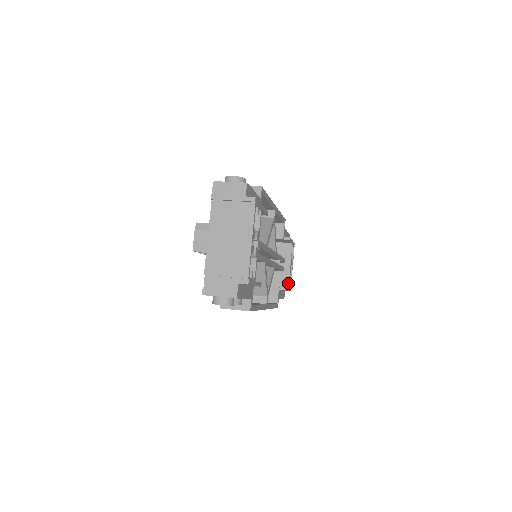
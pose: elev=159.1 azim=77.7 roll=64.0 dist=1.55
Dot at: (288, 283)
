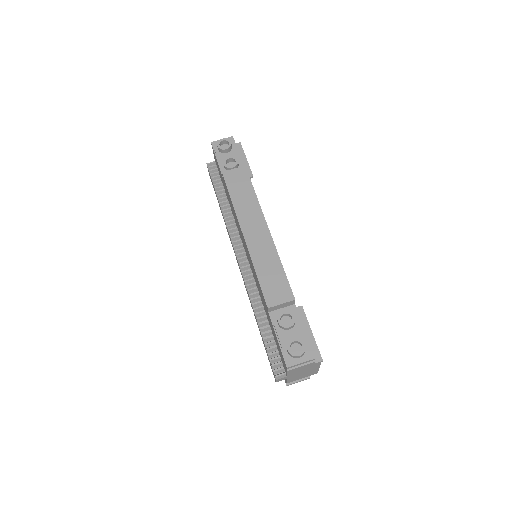
Dot at: occluded
